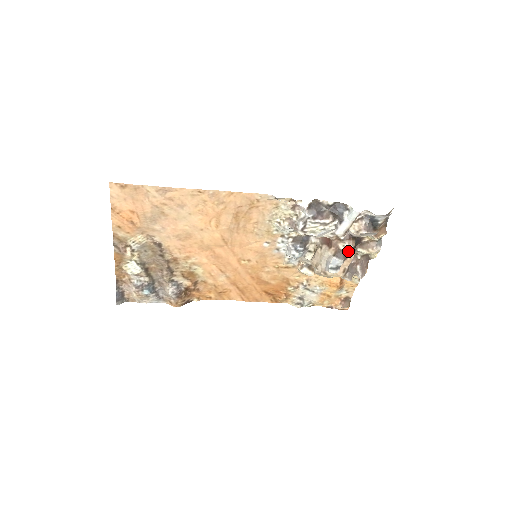
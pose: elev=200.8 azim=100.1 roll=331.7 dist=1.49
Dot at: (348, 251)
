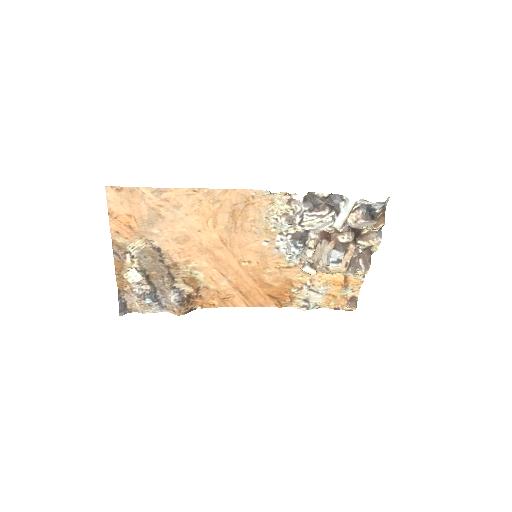
Dot at: (348, 243)
